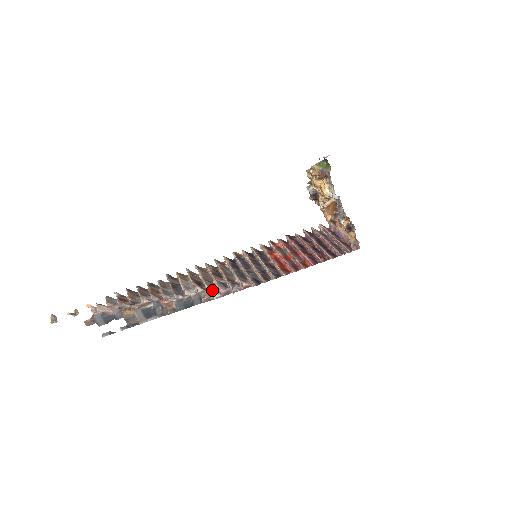
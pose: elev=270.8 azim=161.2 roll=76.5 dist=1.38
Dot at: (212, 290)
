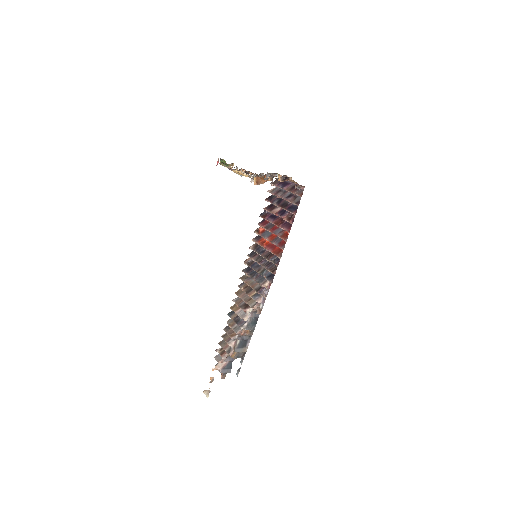
Dot at: (255, 306)
